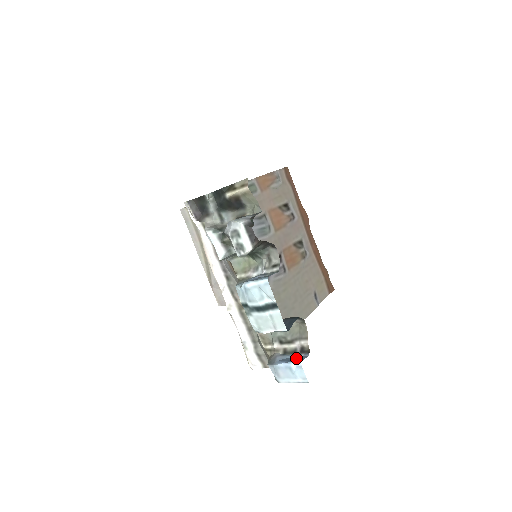
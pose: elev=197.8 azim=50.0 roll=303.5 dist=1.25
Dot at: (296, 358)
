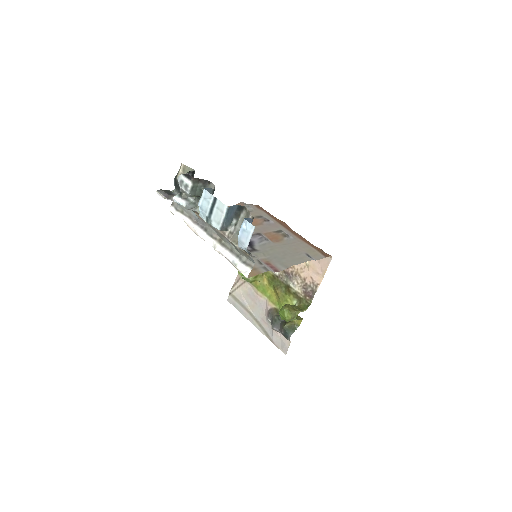
Dot at: occluded
